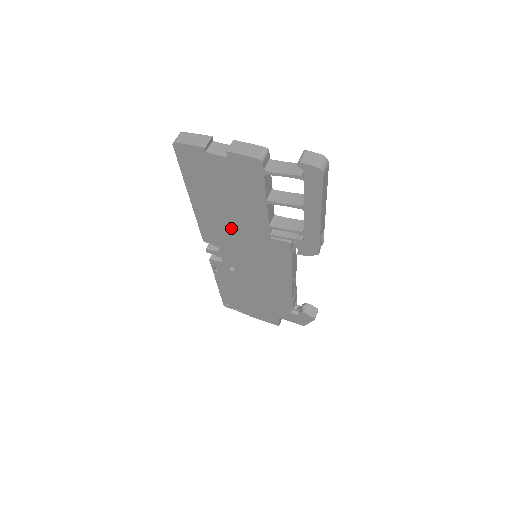
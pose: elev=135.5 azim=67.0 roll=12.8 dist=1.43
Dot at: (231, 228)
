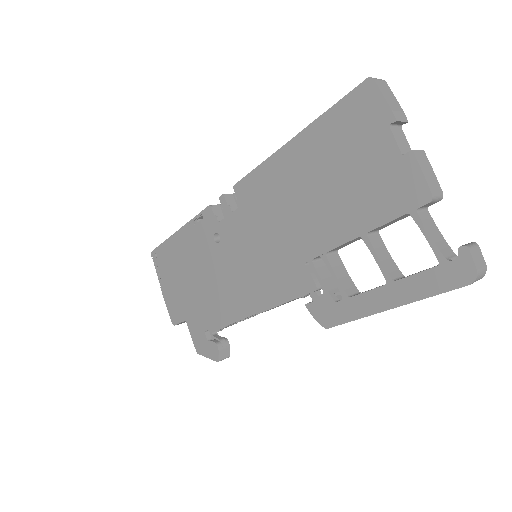
Dot at: (283, 210)
